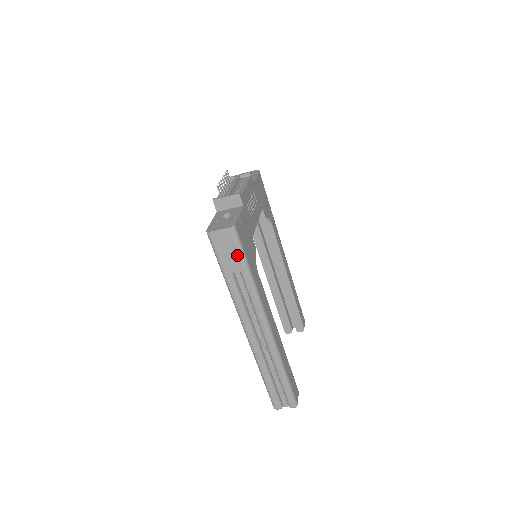
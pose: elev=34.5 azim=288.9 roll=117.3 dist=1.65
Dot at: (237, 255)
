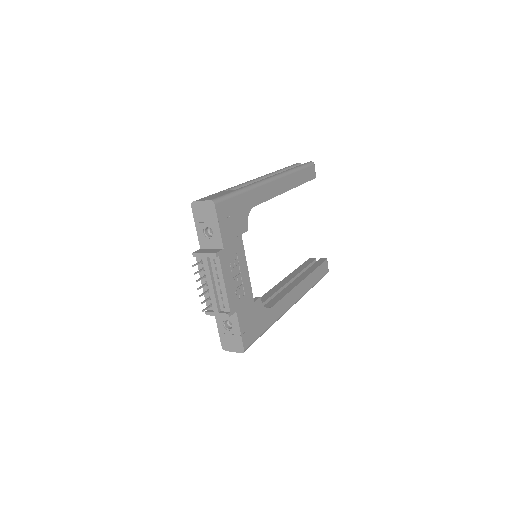
Dot at: occluded
